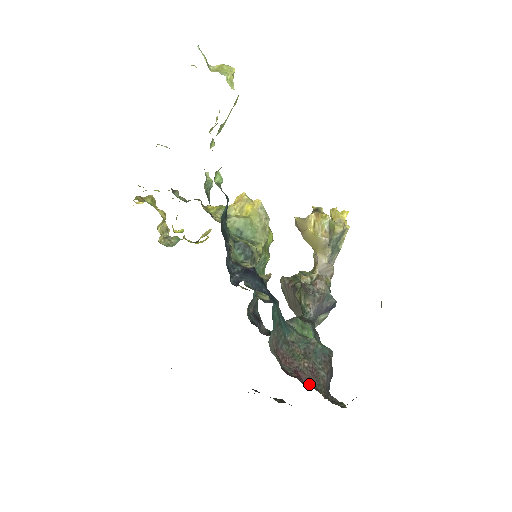
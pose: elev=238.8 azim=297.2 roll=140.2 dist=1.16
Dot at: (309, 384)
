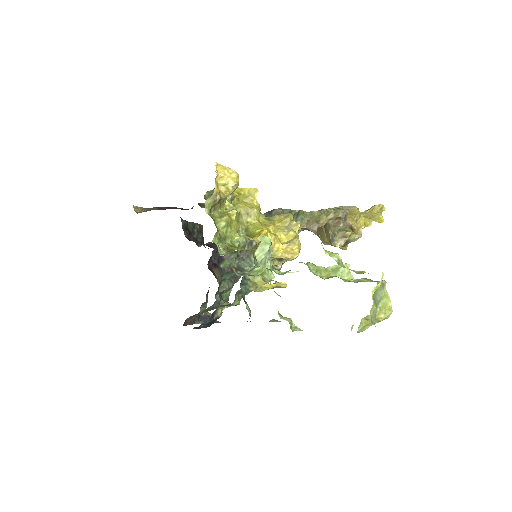
Dot at: (194, 318)
